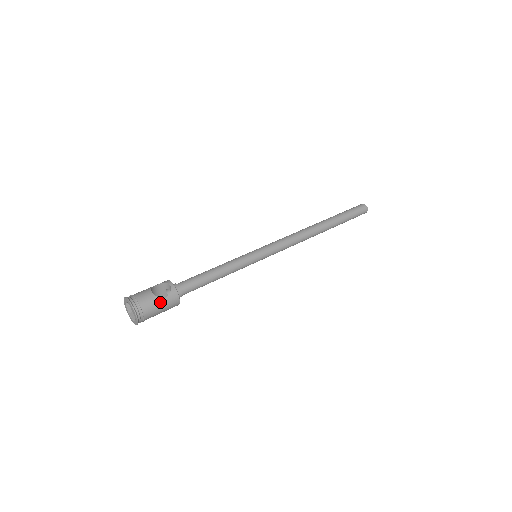
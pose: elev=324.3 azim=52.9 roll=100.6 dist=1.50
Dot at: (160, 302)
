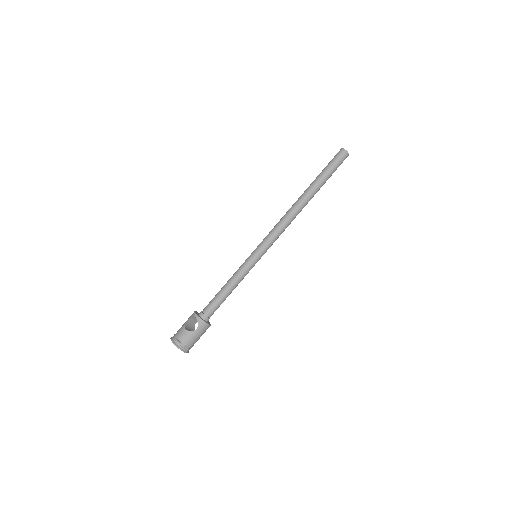
Dot at: (194, 334)
